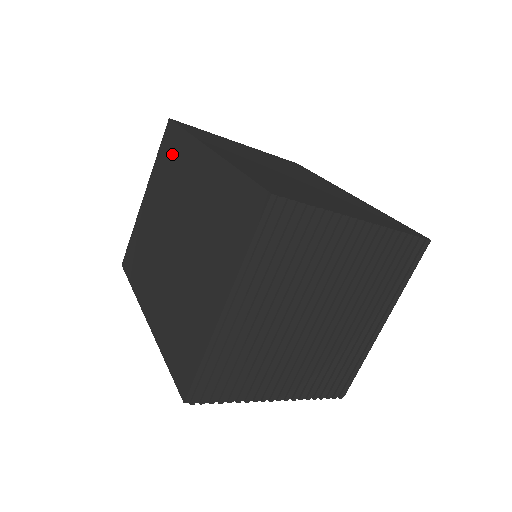
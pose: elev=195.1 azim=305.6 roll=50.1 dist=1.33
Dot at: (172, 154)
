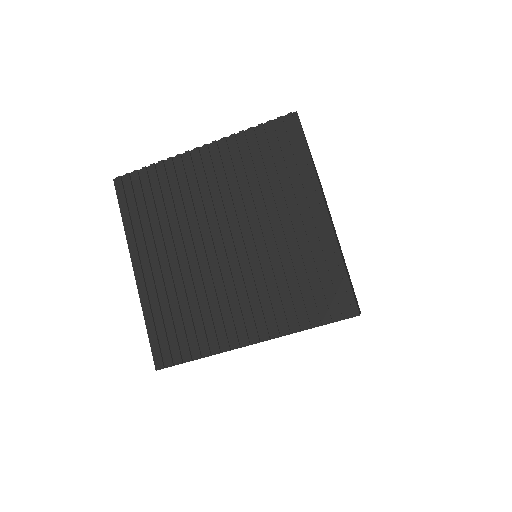
Dot at: occluded
